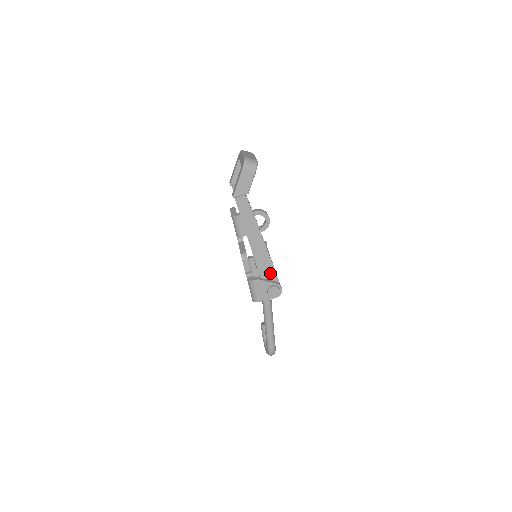
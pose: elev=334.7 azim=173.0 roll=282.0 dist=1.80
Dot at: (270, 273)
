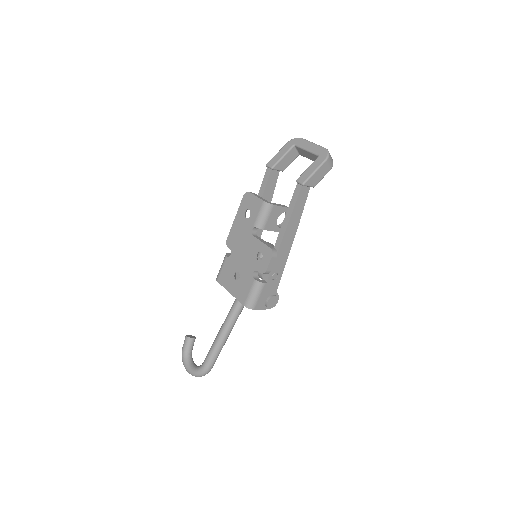
Dot at: (276, 280)
